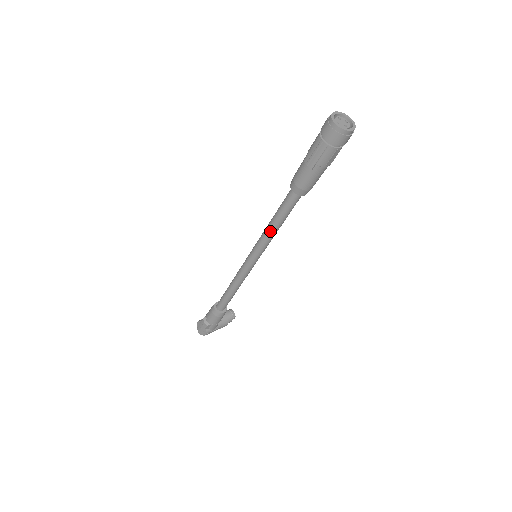
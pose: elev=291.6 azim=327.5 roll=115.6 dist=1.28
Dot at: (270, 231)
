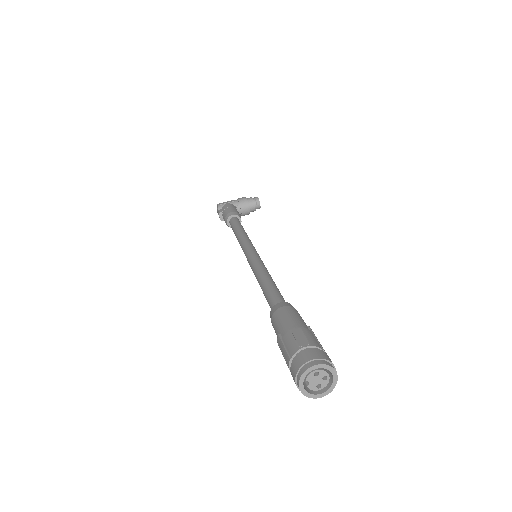
Dot at: occluded
